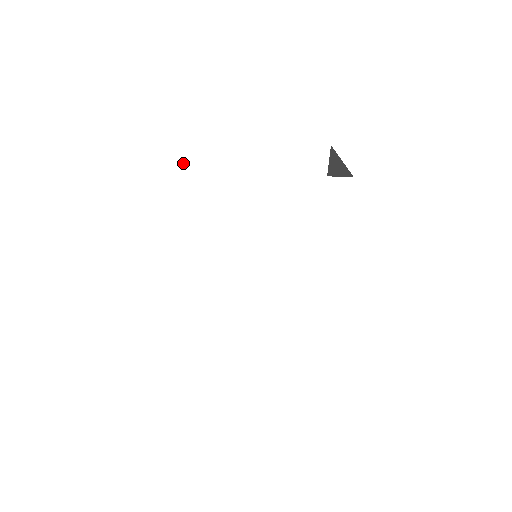
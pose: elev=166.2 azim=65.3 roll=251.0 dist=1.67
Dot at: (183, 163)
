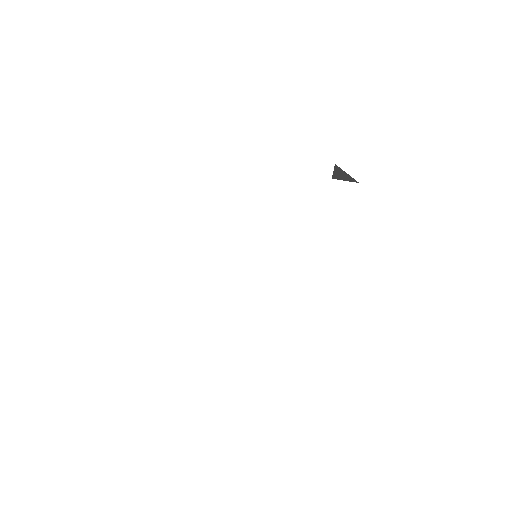
Dot at: (190, 162)
